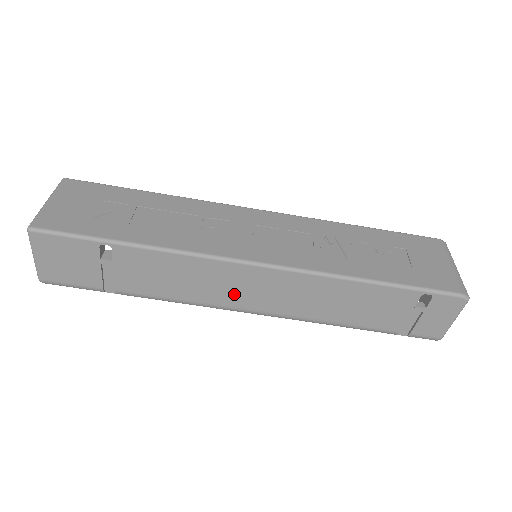
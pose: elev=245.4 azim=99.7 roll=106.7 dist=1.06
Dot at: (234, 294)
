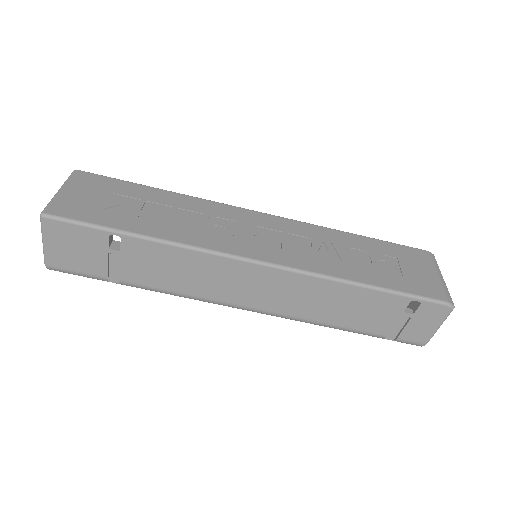
Dot at: (234, 290)
